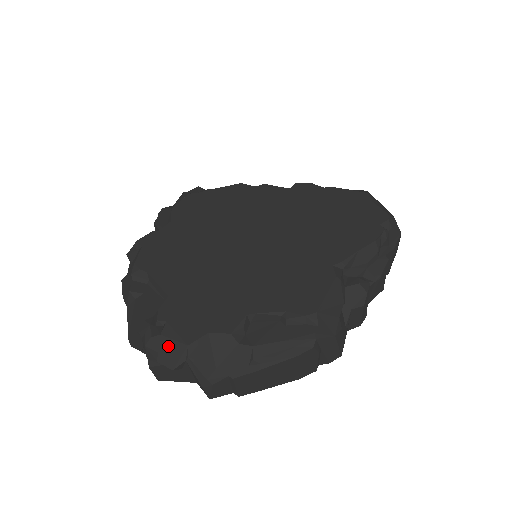
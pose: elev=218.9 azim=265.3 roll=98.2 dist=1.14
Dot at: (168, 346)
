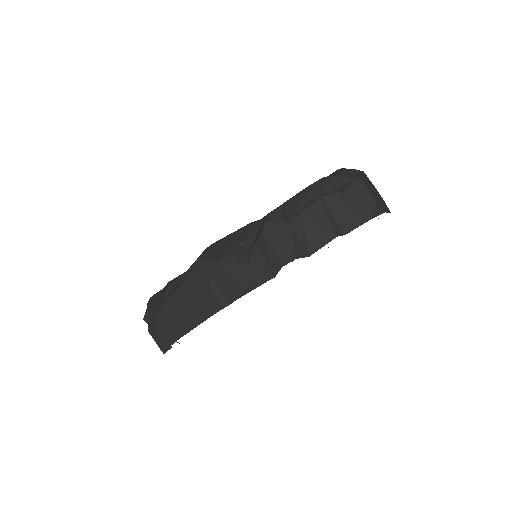
Dot at: occluded
